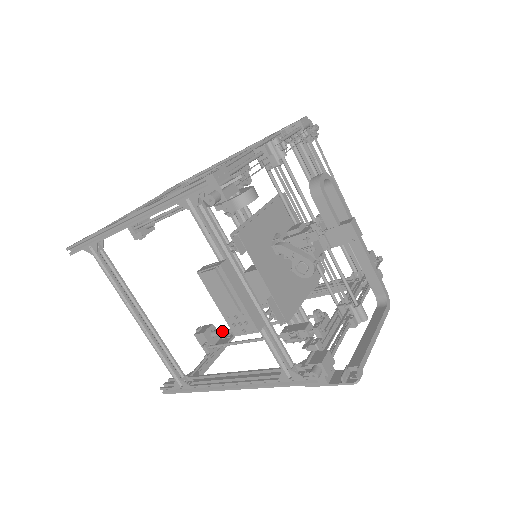
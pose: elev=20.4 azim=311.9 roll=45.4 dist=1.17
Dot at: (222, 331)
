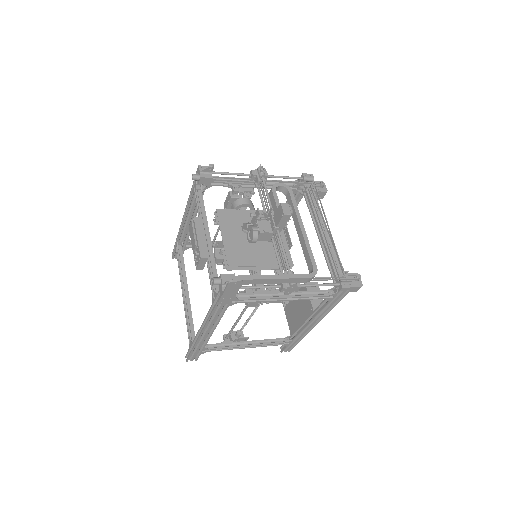
Dot at: (240, 329)
